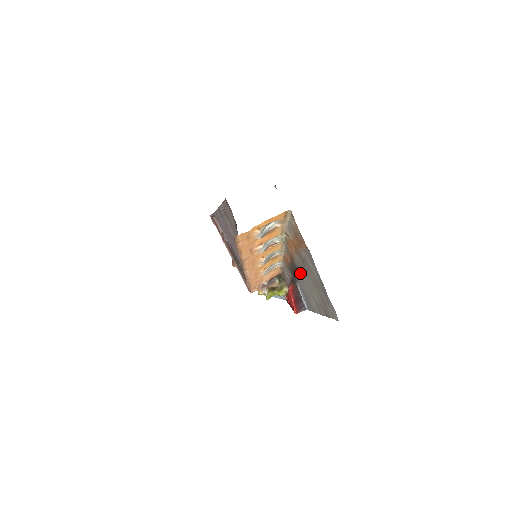
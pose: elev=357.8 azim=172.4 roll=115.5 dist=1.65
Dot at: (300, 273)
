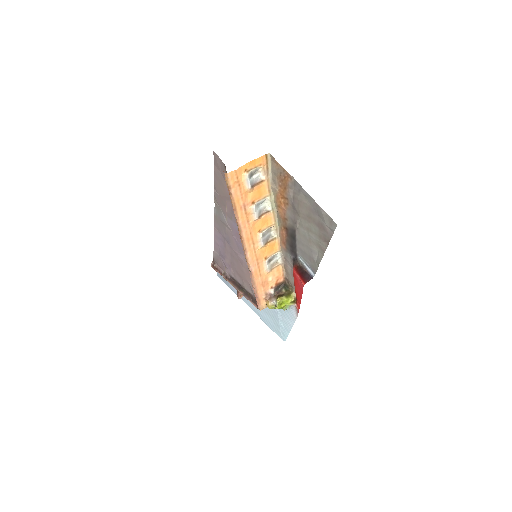
Dot at: (296, 231)
